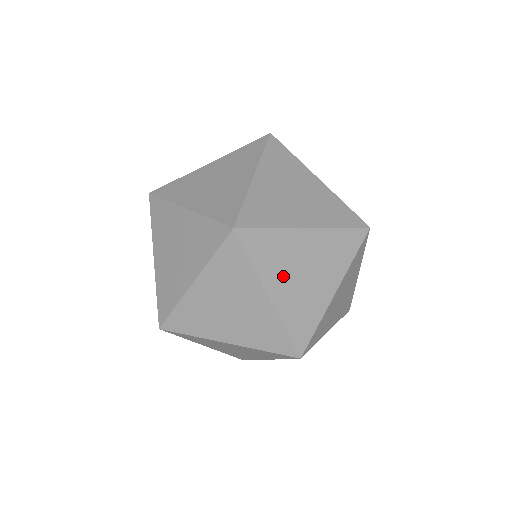
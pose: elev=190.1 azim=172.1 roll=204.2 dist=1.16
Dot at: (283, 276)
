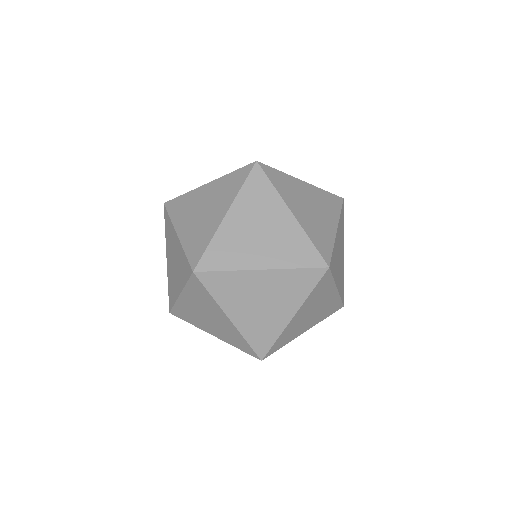
Dot at: (241, 305)
